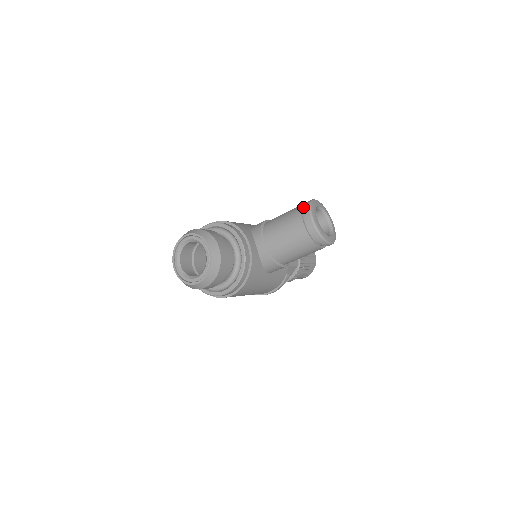
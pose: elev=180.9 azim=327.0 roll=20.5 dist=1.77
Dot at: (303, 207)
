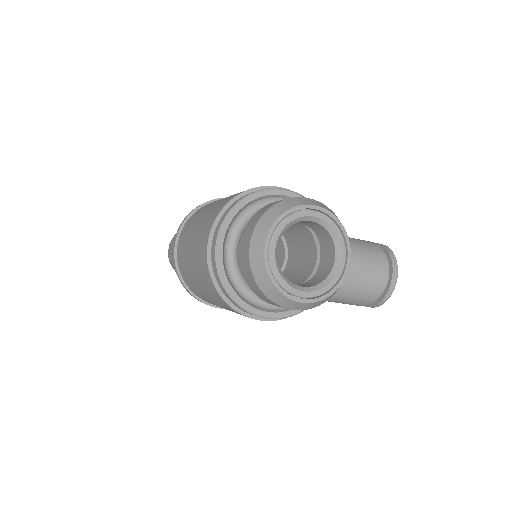
Dot at: occluded
